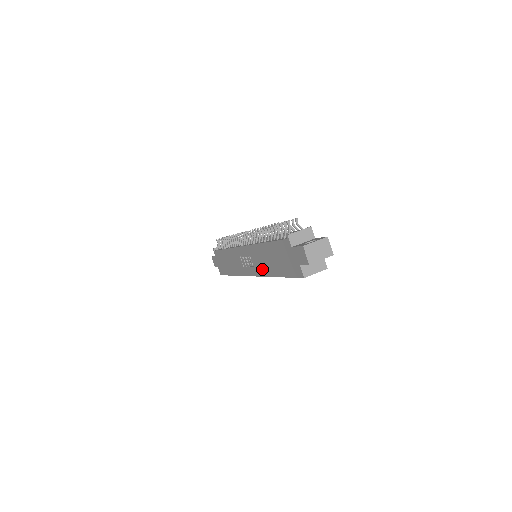
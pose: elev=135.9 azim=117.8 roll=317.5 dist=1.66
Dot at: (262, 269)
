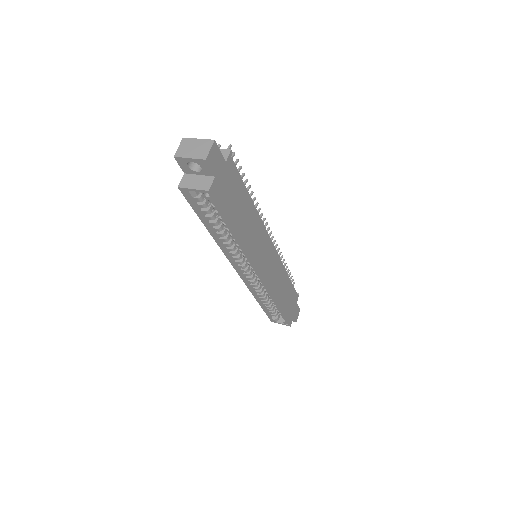
Dot at: occluded
